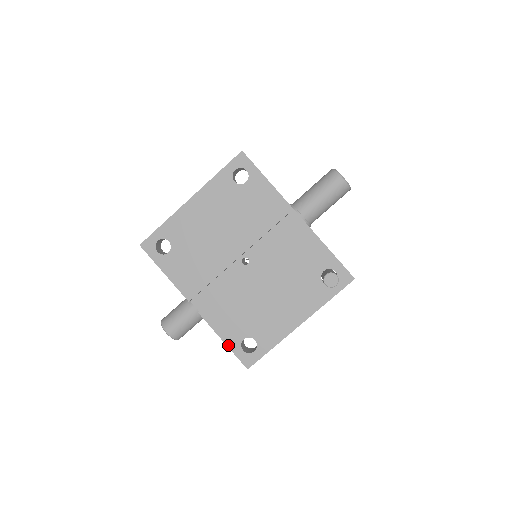
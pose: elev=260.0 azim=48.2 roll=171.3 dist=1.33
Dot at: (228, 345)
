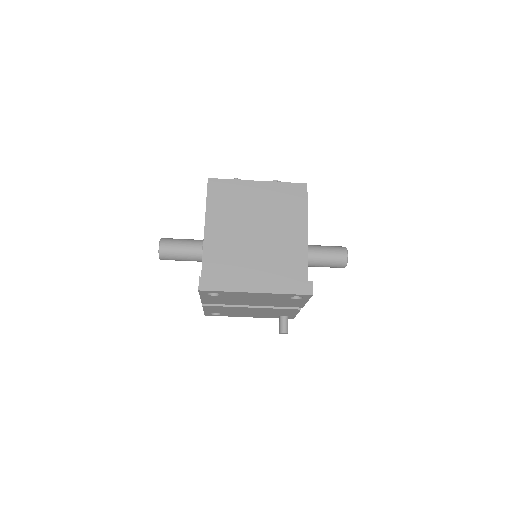
Dot at: (205, 312)
